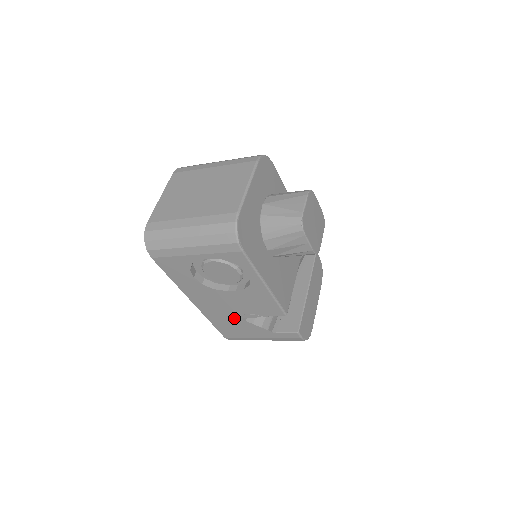
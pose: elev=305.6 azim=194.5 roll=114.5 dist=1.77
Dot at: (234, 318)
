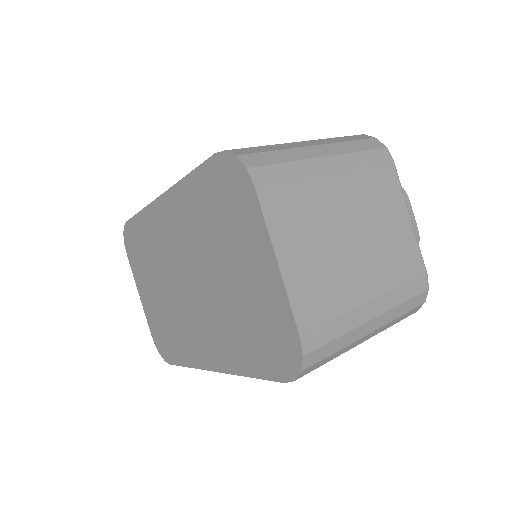
Dot at: occluded
